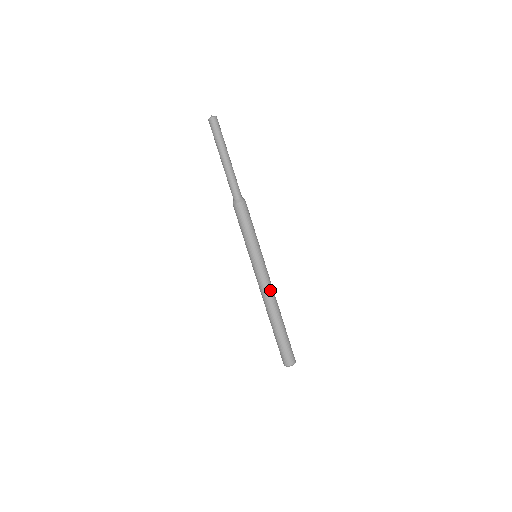
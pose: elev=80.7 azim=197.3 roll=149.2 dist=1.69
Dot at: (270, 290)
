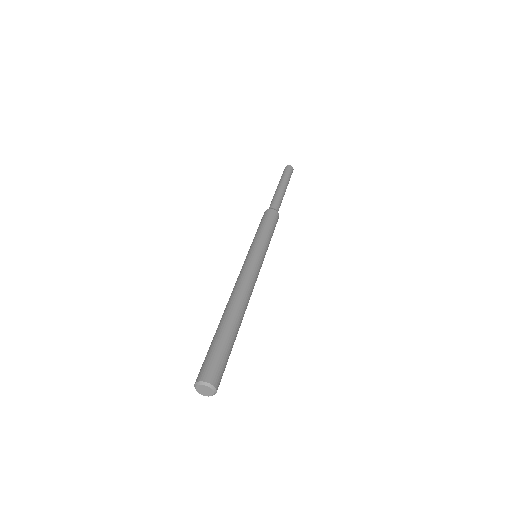
Dot at: (245, 282)
